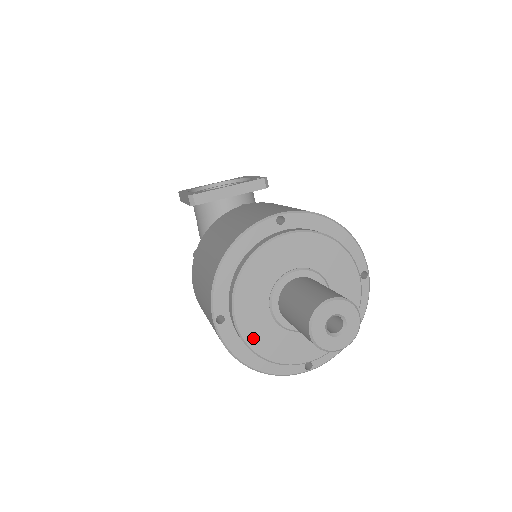
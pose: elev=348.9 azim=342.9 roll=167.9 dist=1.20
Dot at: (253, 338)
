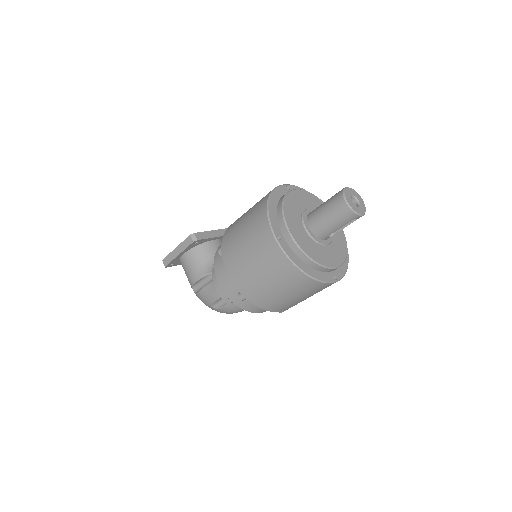
Dot at: (303, 245)
